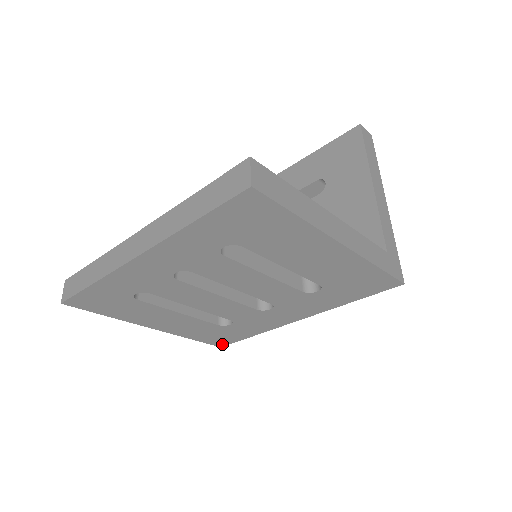
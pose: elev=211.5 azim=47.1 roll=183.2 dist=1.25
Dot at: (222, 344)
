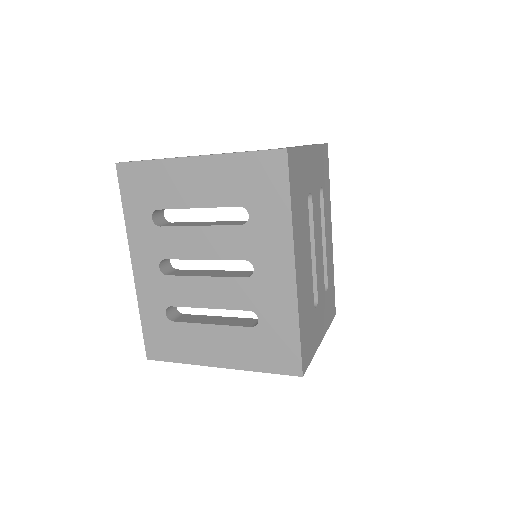
Dot at: (296, 368)
